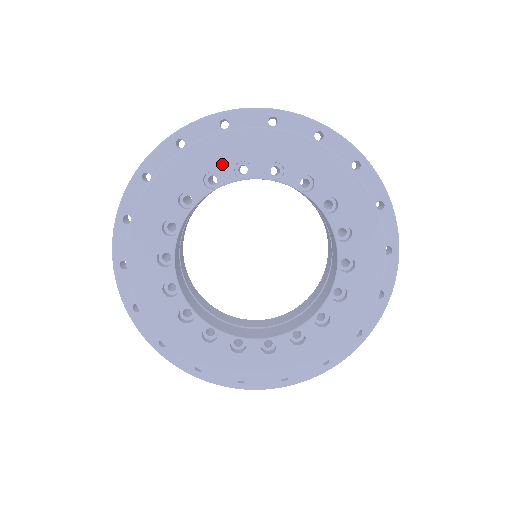
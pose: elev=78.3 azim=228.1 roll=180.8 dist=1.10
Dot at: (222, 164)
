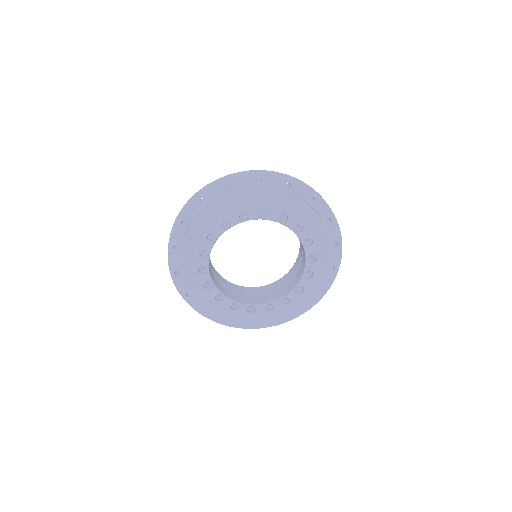
Dot at: (201, 243)
